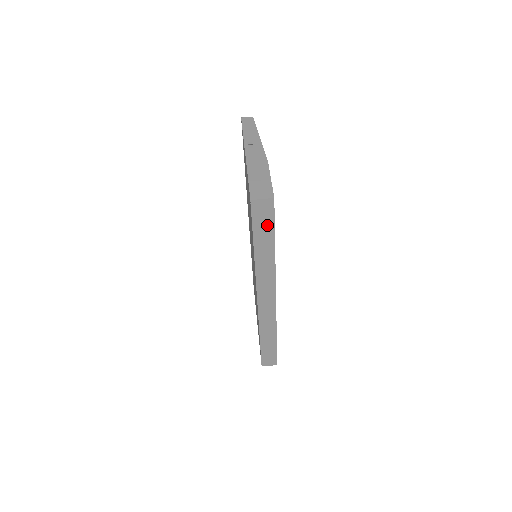
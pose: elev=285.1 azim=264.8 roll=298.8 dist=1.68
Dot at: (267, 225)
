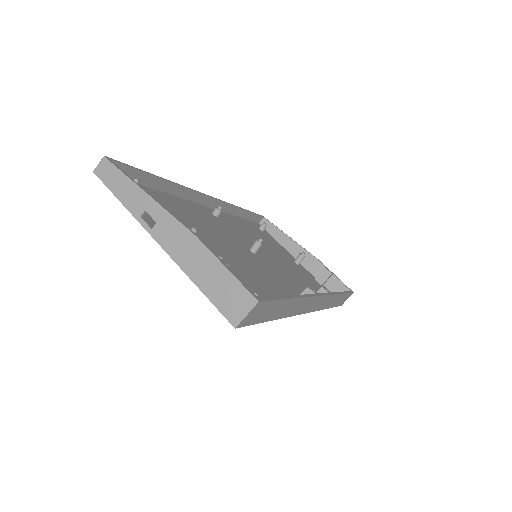
Dot at: (270, 308)
